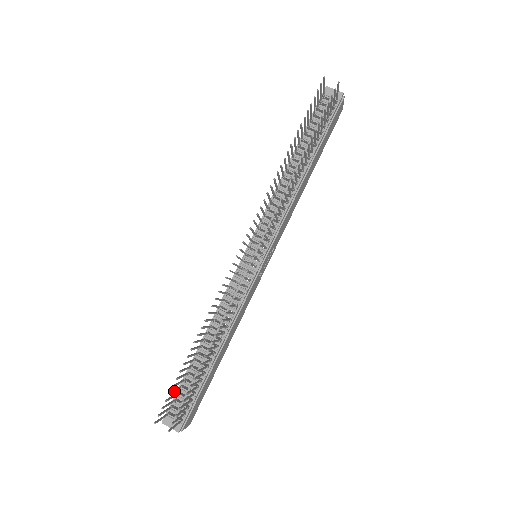
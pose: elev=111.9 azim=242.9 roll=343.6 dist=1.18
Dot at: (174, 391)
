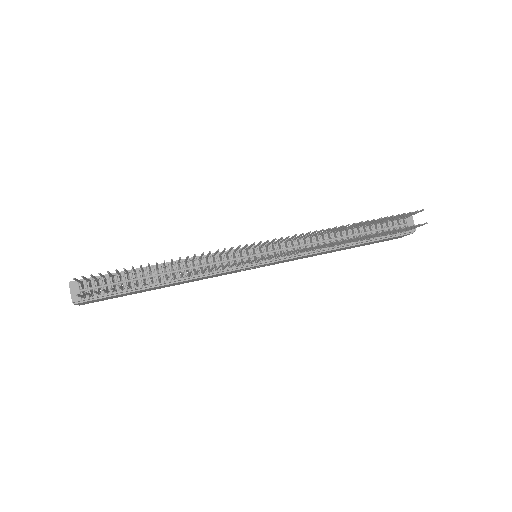
Dot at: (110, 274)
